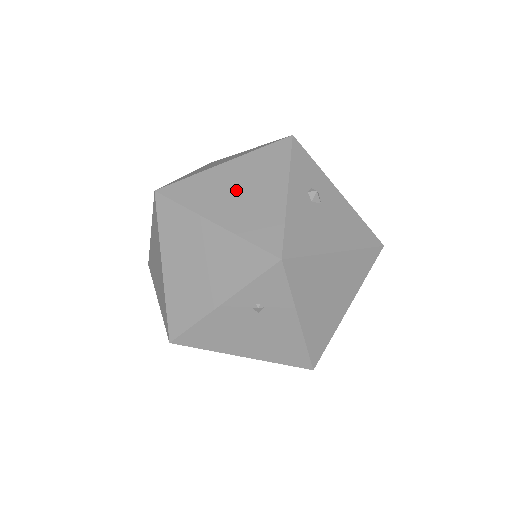
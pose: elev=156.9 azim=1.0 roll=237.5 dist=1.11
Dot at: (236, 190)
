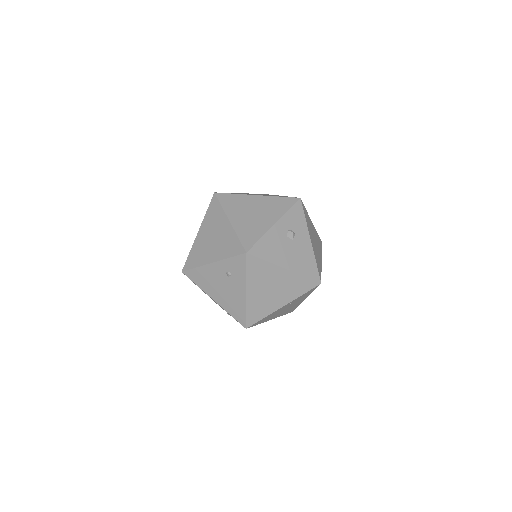
Dot at: (251, 211)
